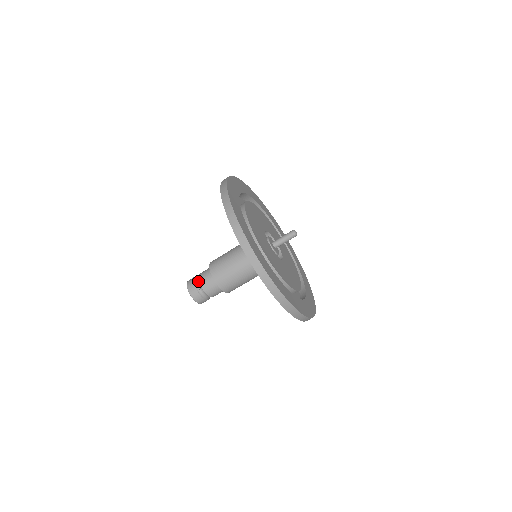
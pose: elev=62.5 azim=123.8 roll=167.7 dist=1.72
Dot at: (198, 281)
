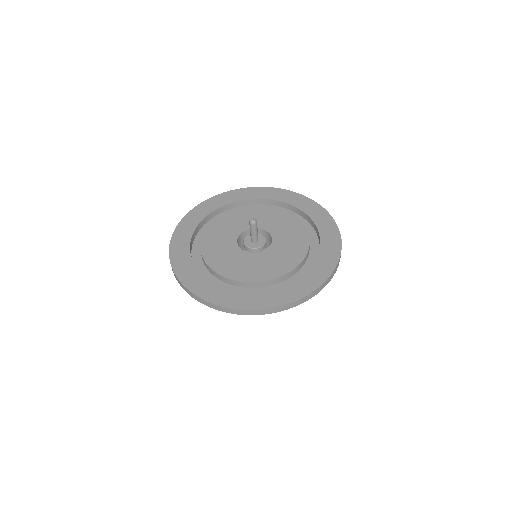
Dot at: occluded
